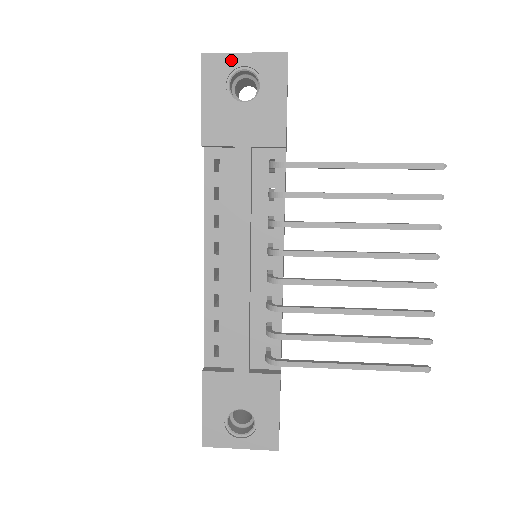
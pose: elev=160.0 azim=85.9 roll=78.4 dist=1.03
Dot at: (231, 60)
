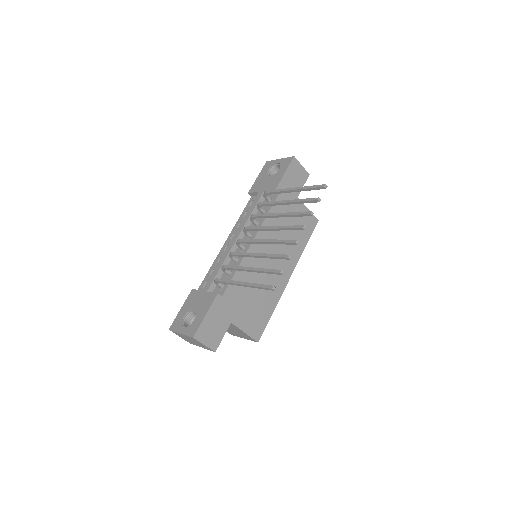
Dot at: (274, 162)
